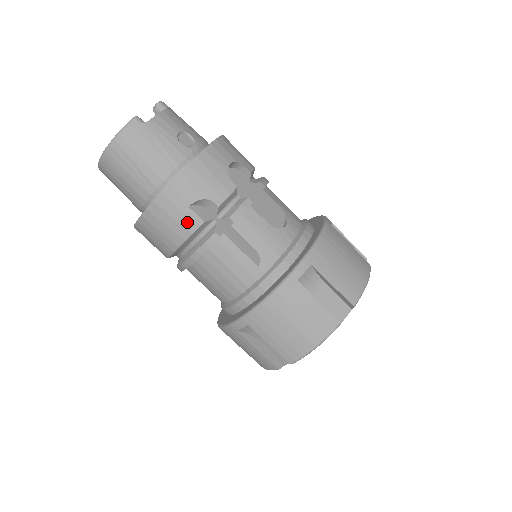
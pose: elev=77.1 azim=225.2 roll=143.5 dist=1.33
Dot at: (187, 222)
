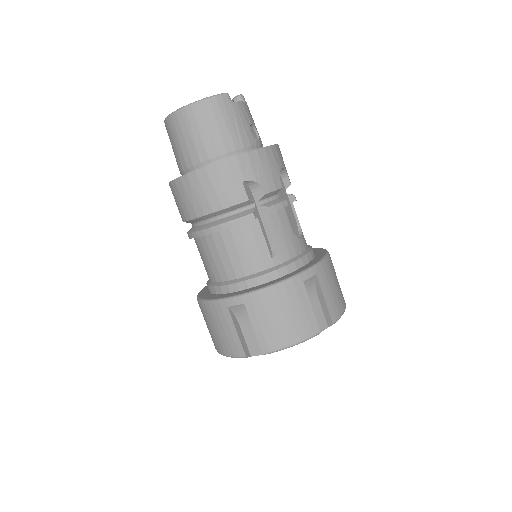
Dot at: (234, 194)
